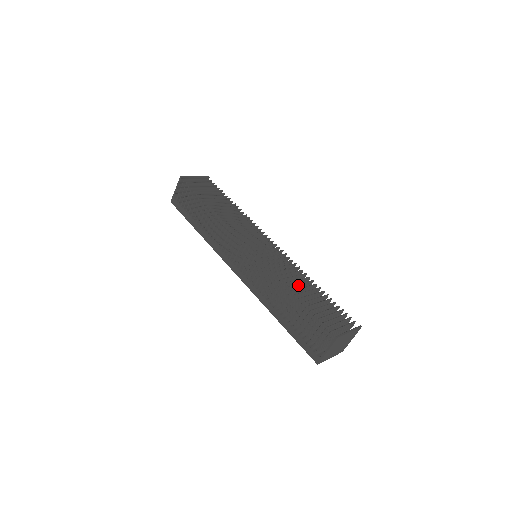
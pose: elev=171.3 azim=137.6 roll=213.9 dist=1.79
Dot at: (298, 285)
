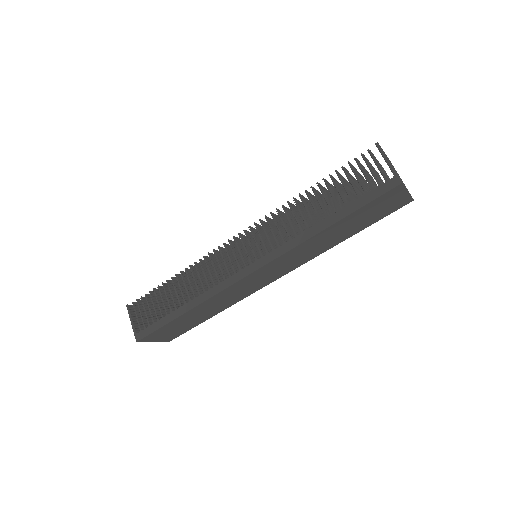
Dot at: (308, 201)
